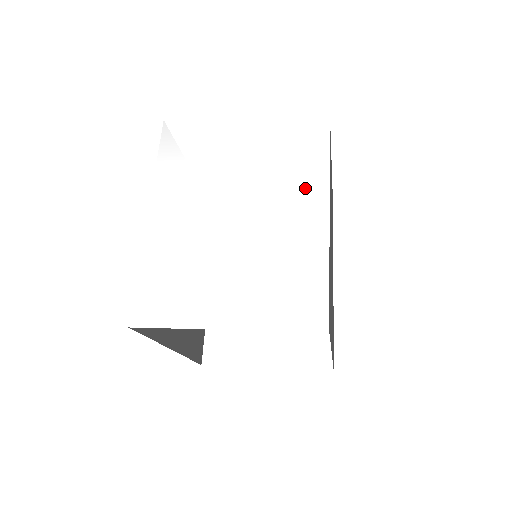
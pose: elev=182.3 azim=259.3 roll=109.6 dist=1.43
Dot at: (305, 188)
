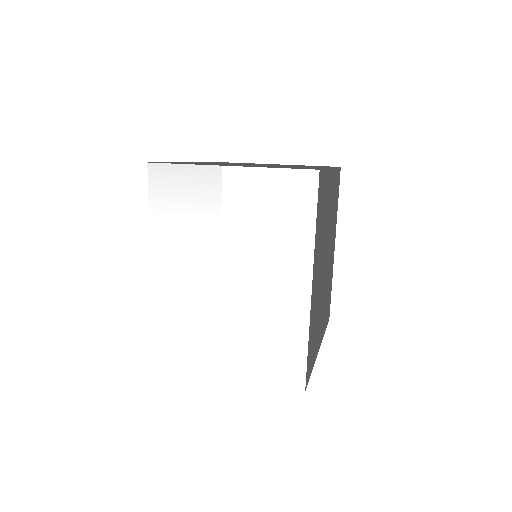
Dot at: (290, 263)
